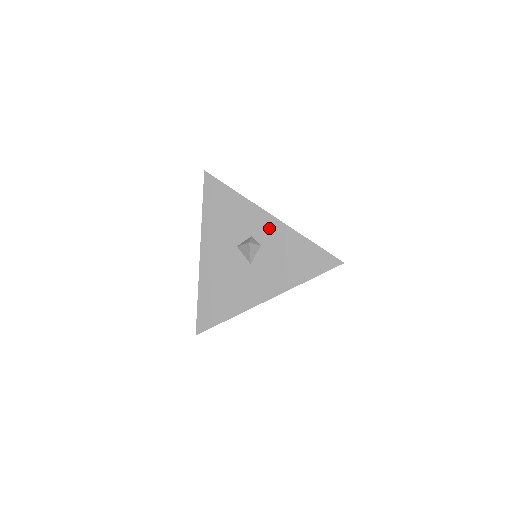
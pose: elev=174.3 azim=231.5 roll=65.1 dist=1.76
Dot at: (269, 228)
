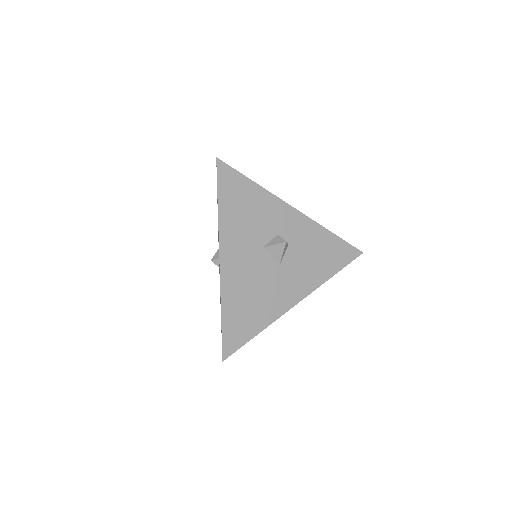
Dot at: (296, 224)
